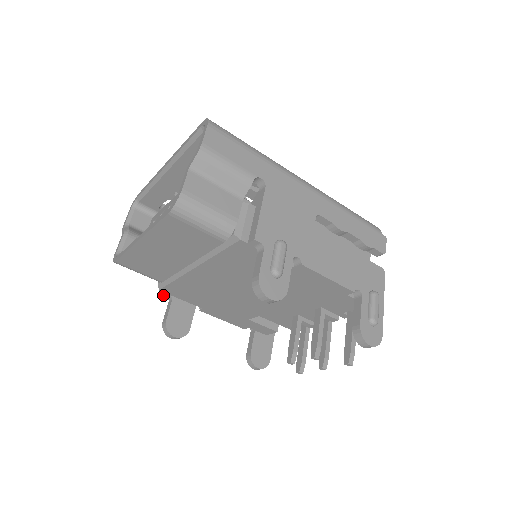
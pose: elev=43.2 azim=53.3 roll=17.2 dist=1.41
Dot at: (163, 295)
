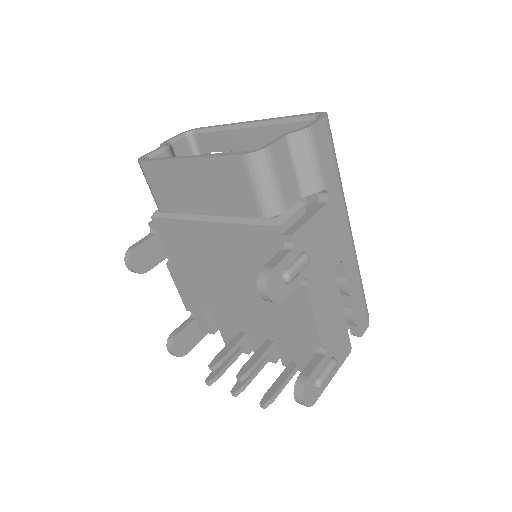
Dot at: (149, 225)
